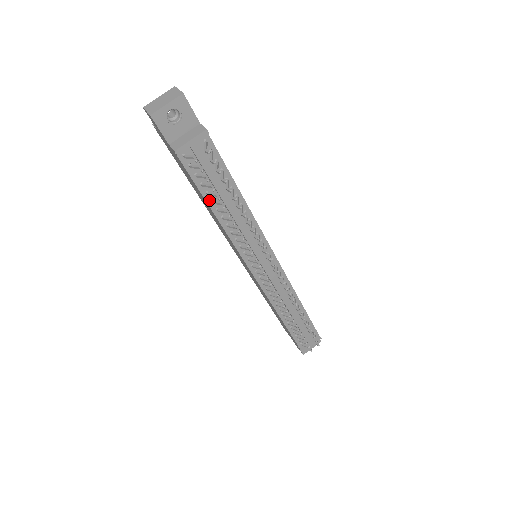
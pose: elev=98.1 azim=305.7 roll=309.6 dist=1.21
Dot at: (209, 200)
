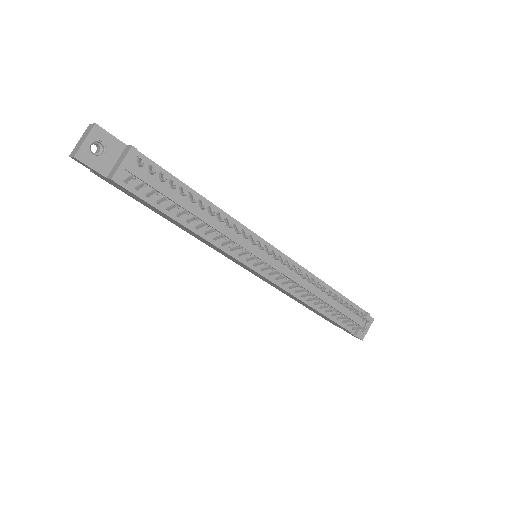
Dot at: (173, 215)
